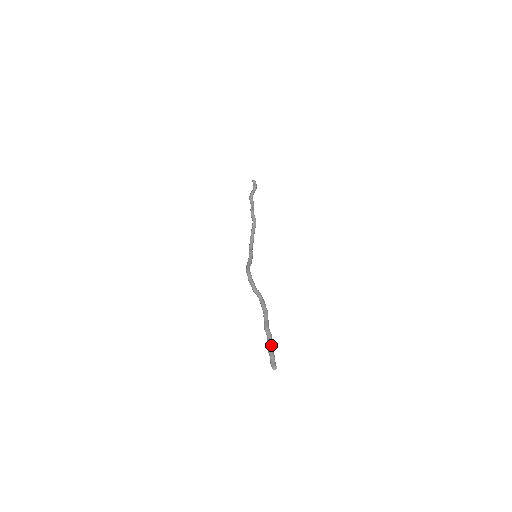
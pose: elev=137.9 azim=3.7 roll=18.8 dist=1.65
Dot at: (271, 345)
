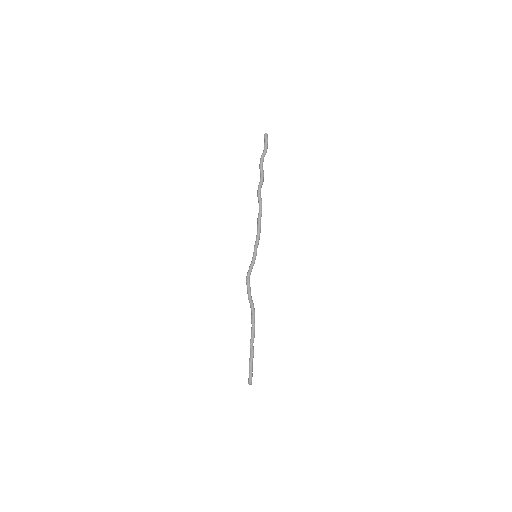
Dot at: (250, 363)
